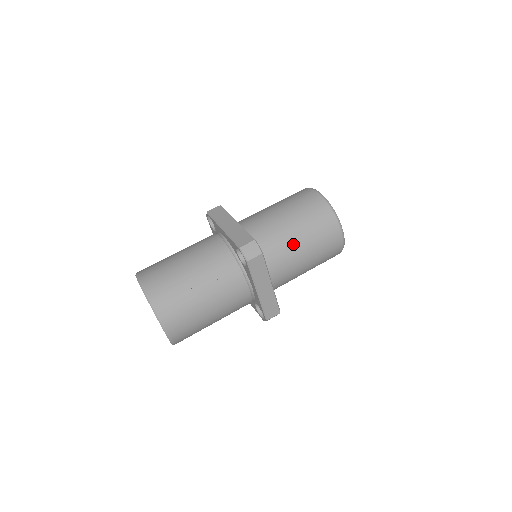
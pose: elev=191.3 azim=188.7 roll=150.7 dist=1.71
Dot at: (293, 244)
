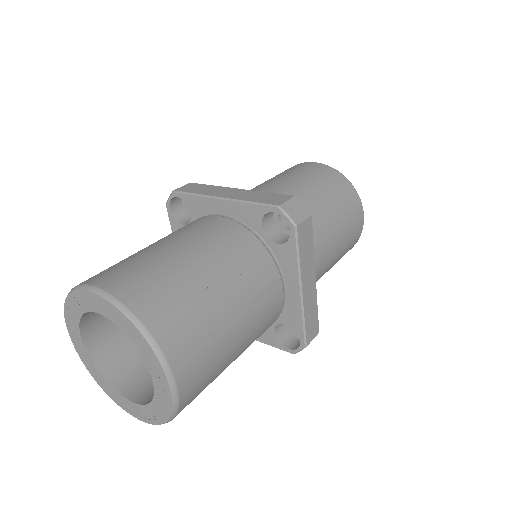
Dot at: (322, 219)
